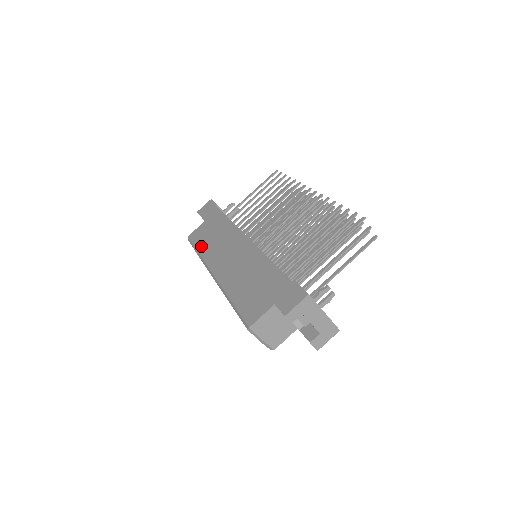
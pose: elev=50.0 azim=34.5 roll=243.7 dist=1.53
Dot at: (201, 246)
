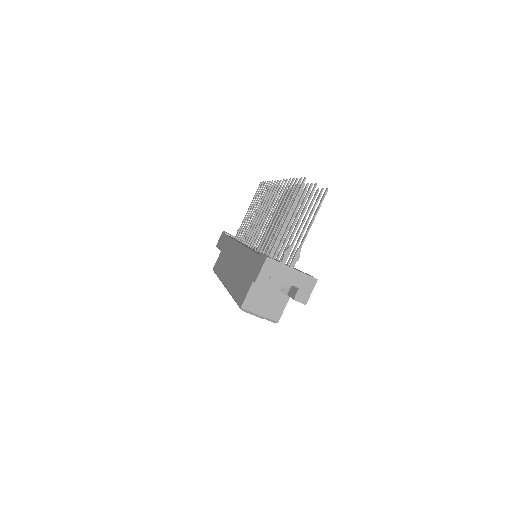
Dot at: (219, 270)
